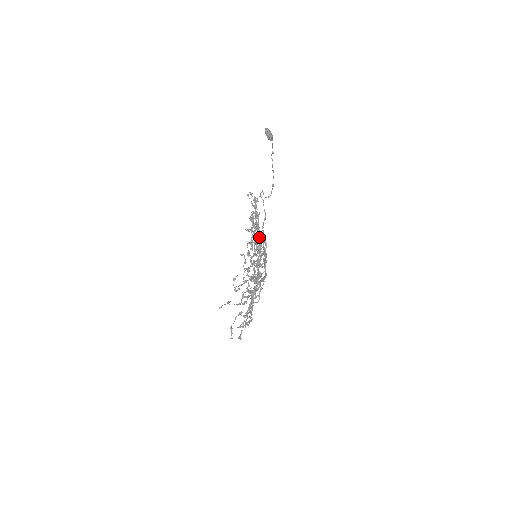
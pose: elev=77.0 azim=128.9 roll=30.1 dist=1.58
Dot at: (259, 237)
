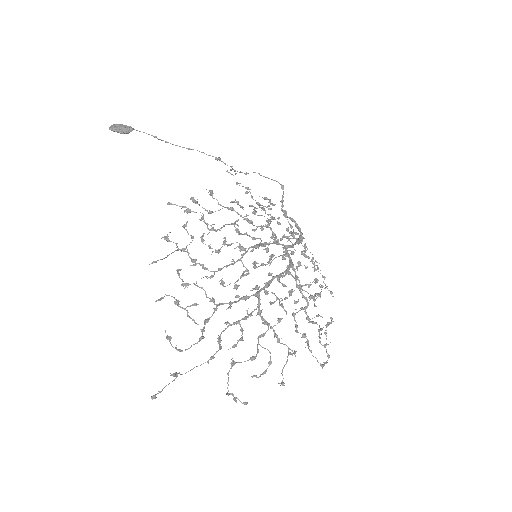
Dot at: (238, 233)
